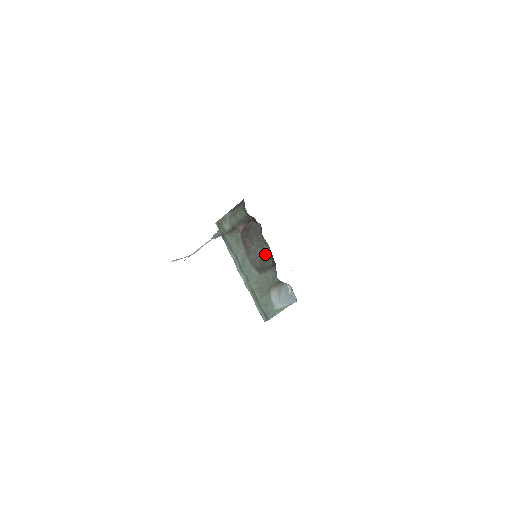
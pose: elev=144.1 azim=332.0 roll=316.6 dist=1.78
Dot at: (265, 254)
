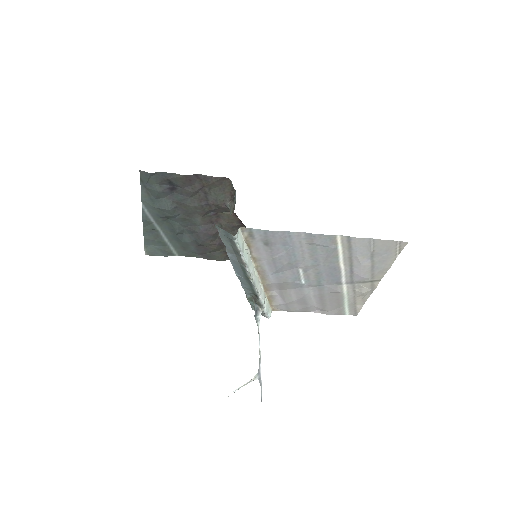
Dot at: occluded
